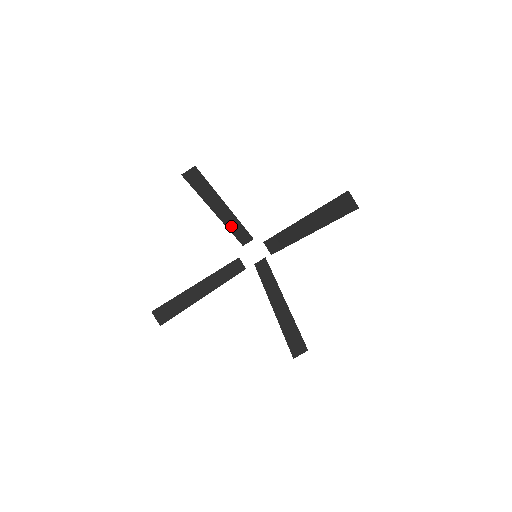
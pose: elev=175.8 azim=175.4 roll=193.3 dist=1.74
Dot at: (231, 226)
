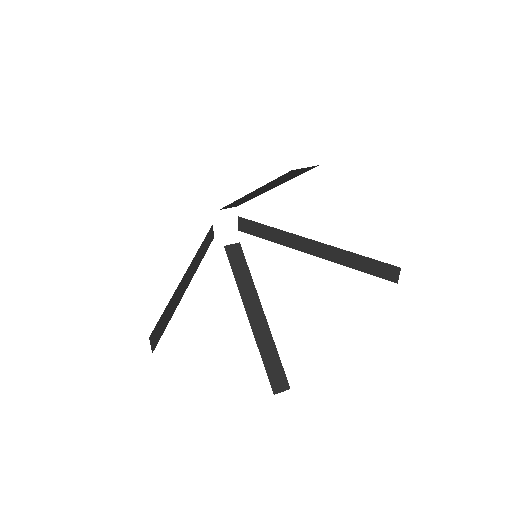
Dot at: (199, 260)
